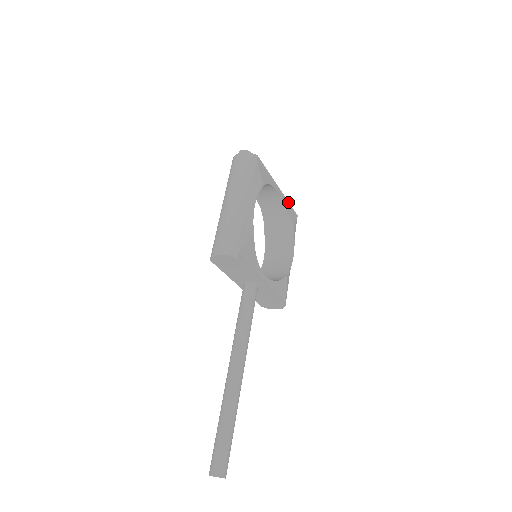
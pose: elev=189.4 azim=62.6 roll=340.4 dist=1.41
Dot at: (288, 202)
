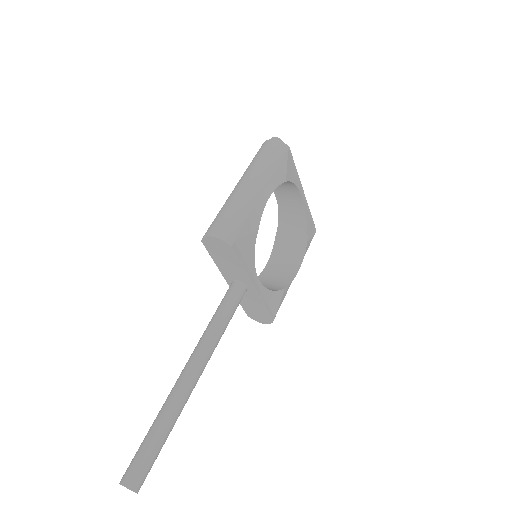
Dot at: (310, 212)
